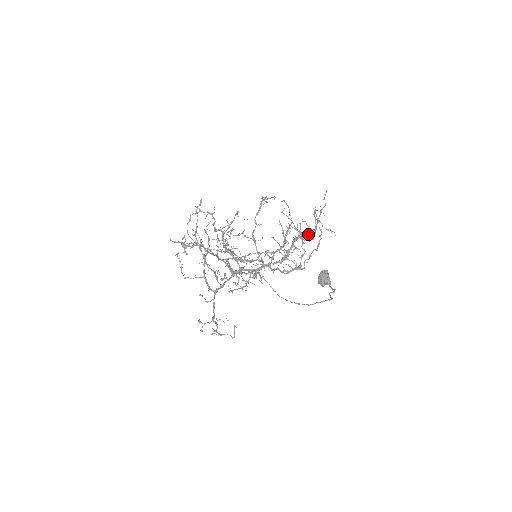
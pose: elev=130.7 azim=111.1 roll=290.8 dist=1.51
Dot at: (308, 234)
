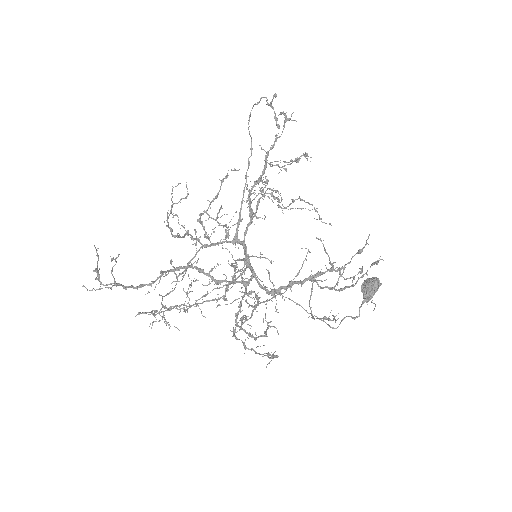
Dot at: (330, 288)
